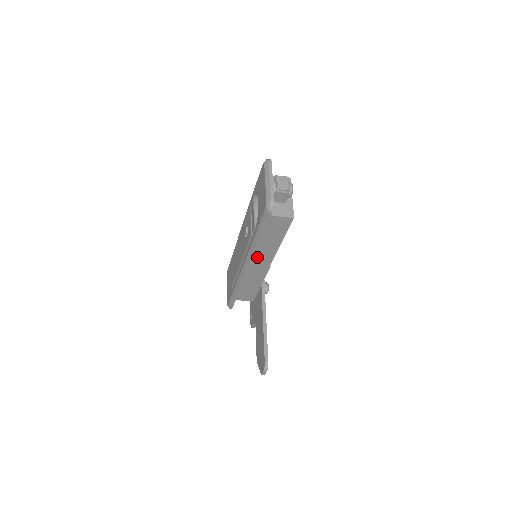
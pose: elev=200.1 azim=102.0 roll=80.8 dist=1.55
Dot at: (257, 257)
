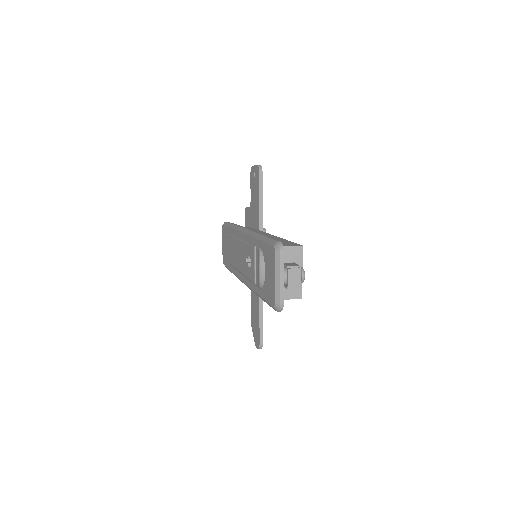
Dot at: occluded
